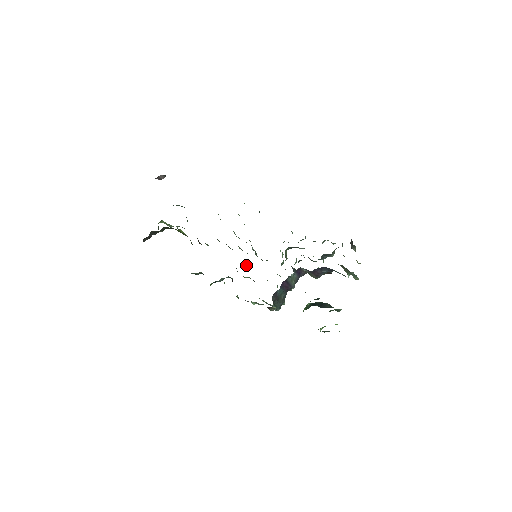
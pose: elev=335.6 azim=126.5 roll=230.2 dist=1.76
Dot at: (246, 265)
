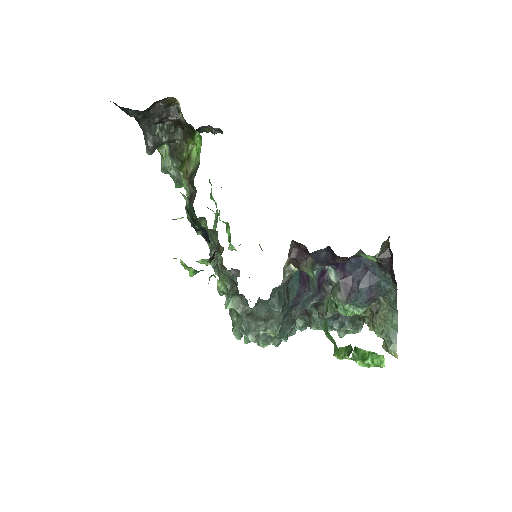
Dot at: occluded
